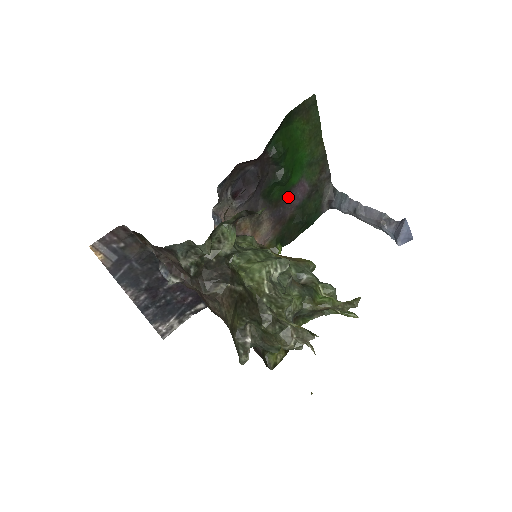
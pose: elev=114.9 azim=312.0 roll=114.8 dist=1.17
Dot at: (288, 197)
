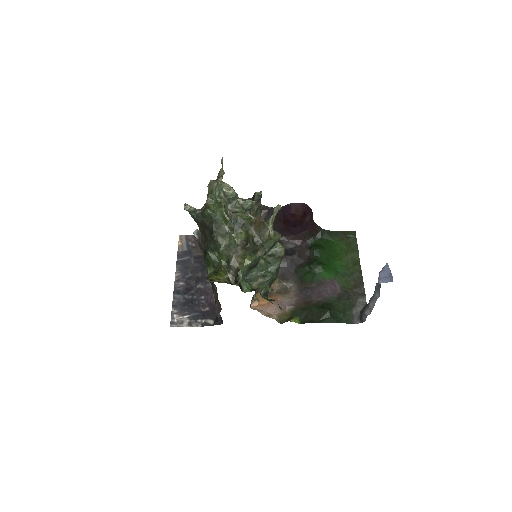
Dot at: (318, 286)
